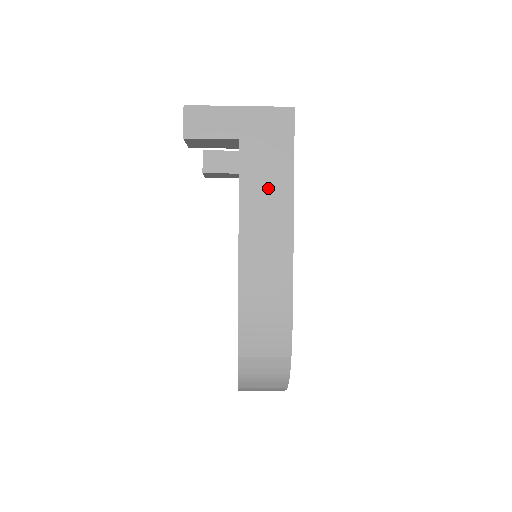
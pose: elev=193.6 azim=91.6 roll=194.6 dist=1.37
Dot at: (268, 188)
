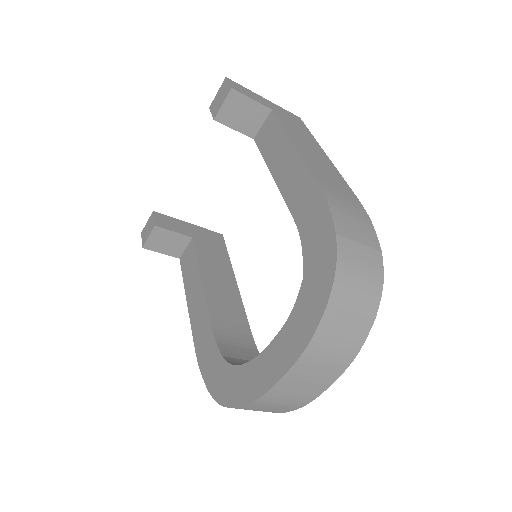
Dot at: (304, 139)
